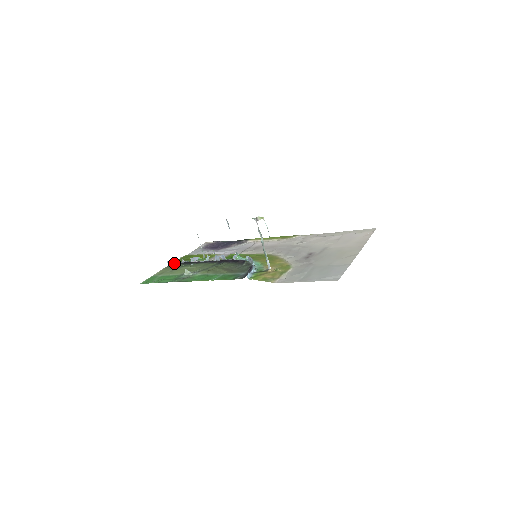
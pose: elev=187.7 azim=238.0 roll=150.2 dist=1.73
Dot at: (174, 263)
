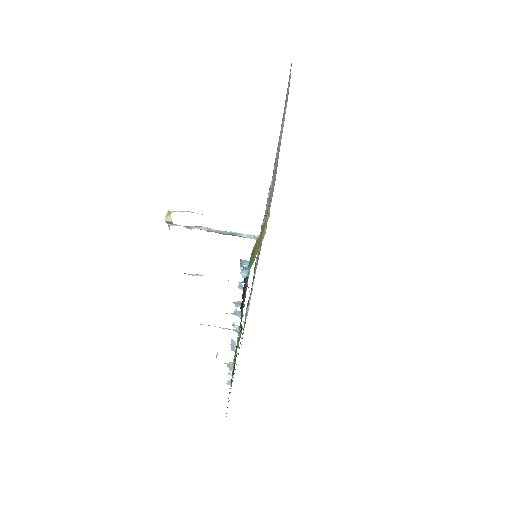
Dot at: occluded
